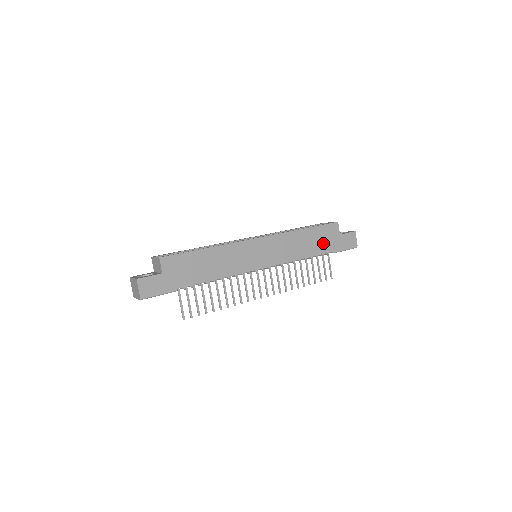
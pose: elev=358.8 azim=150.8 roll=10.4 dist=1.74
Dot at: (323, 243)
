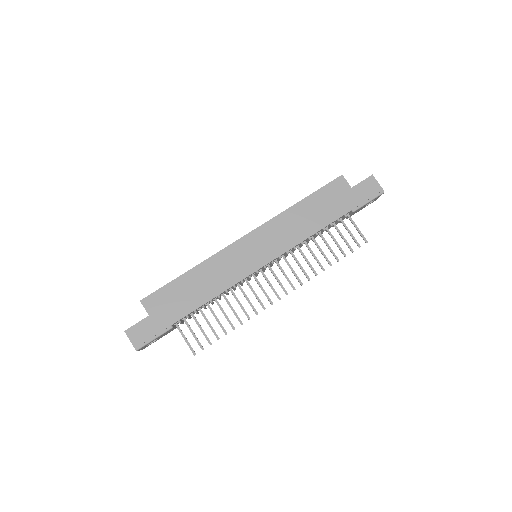
Dot at: (332, 207)
